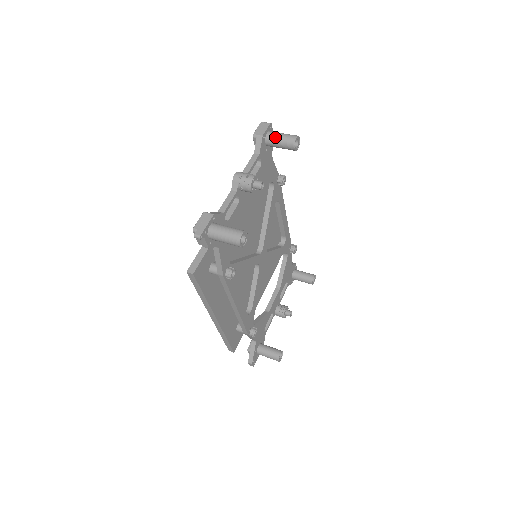
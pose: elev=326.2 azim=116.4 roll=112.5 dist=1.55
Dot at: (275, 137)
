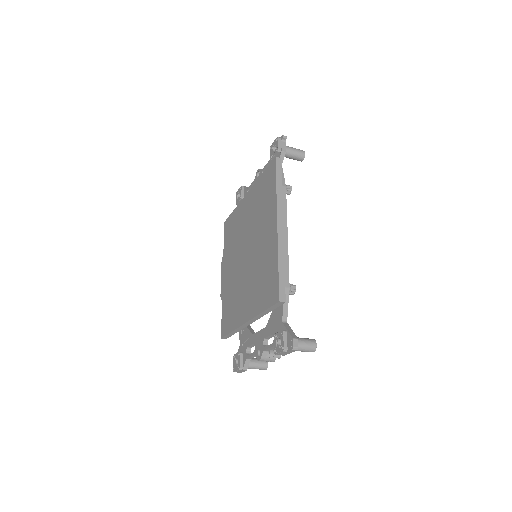
Dot at: occluded
